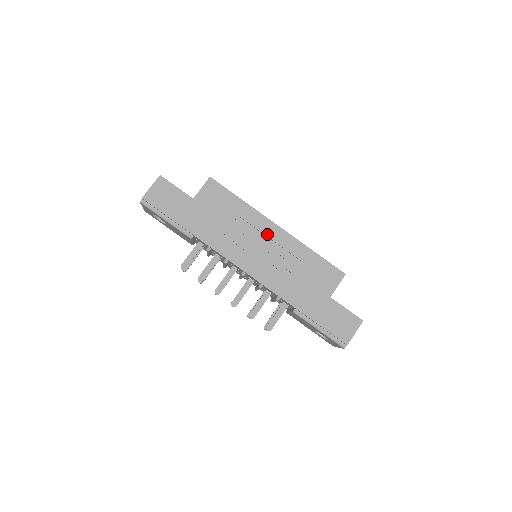
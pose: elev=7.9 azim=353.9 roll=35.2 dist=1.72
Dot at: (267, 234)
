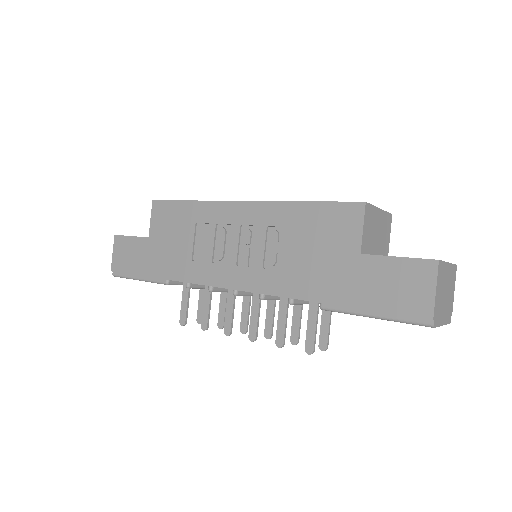
Dot at: (234, 222)
